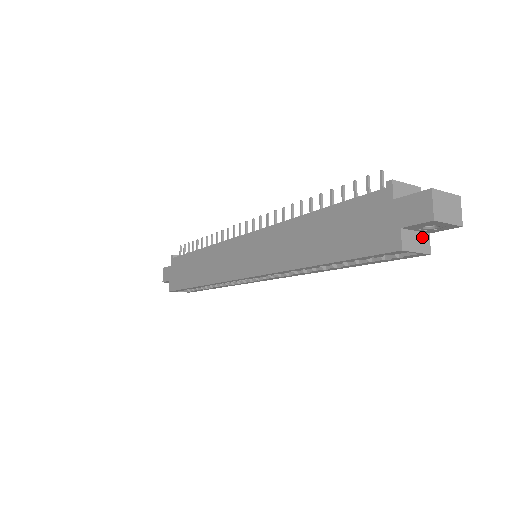
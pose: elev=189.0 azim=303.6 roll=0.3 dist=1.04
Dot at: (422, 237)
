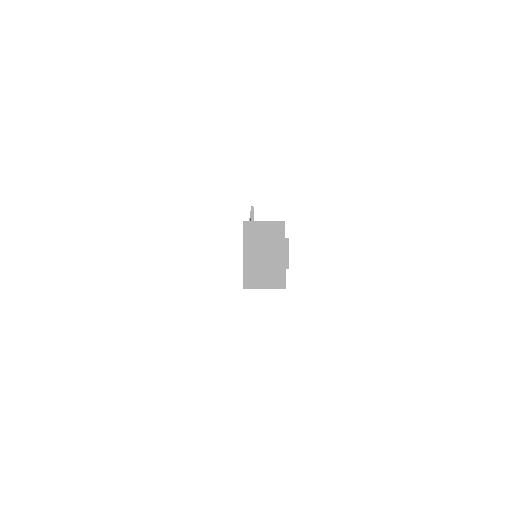
Dot at: (274, 273)
